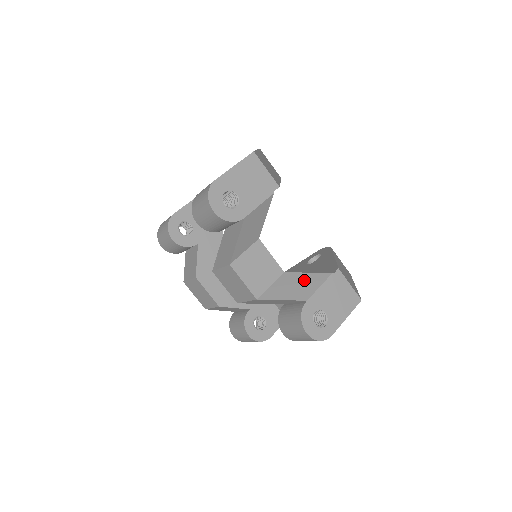
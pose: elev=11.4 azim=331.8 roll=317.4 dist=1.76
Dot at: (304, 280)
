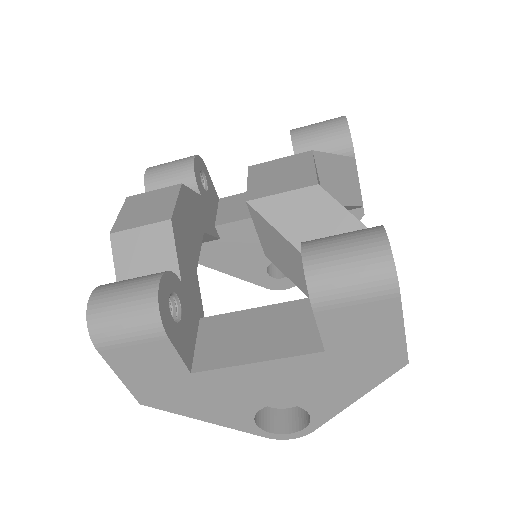
Dot at: occluded
